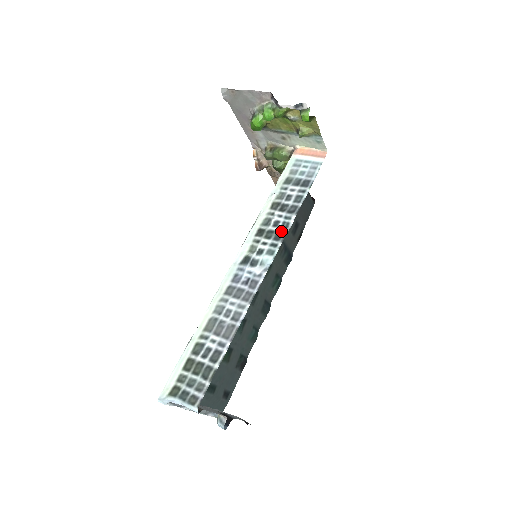
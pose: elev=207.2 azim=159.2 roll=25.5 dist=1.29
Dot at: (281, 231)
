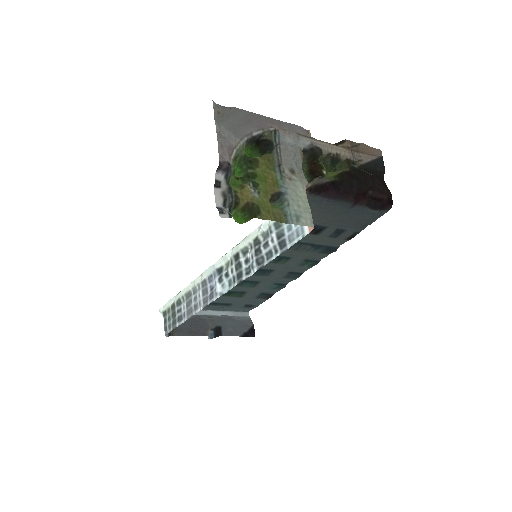
Dot at: (243, 273)
